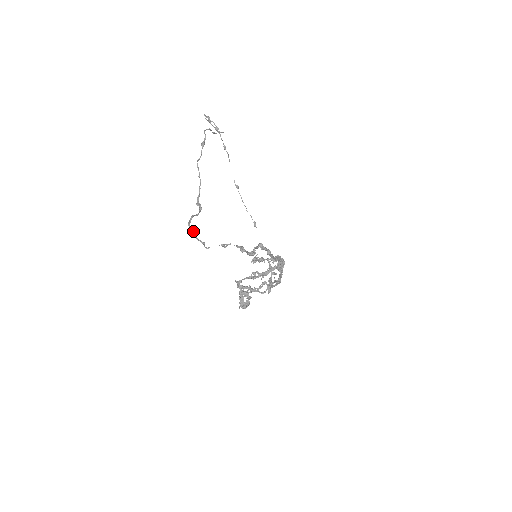
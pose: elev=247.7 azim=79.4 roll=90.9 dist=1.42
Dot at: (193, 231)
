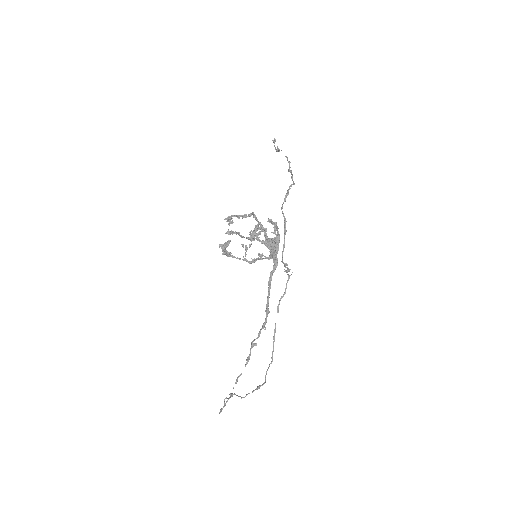
Dot at: occluded
